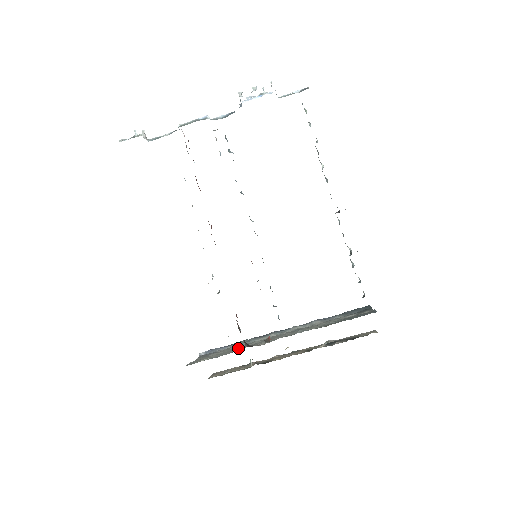
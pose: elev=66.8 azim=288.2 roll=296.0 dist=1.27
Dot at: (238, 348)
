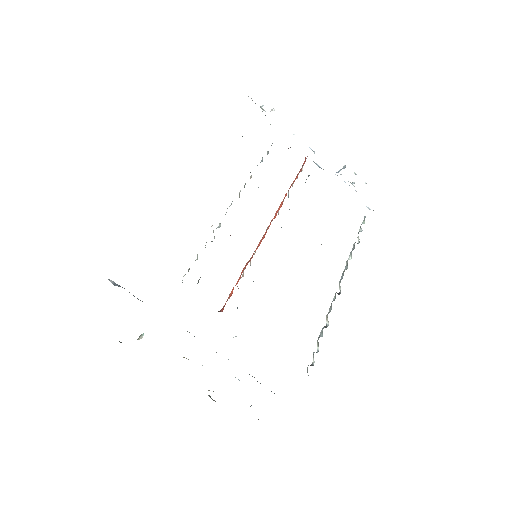
Dot at: occluded
